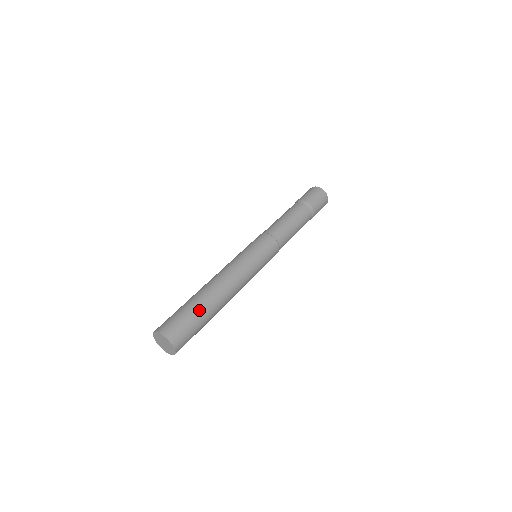
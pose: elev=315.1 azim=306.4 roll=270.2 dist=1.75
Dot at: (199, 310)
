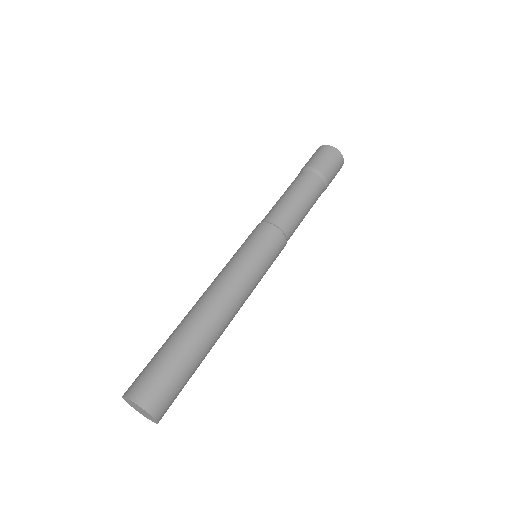
Dot at: (172, 347)
